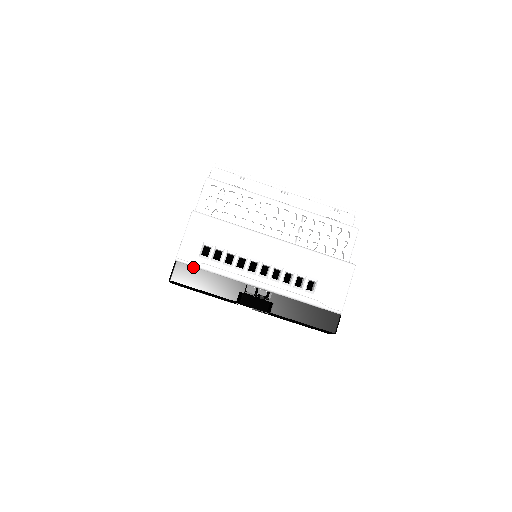
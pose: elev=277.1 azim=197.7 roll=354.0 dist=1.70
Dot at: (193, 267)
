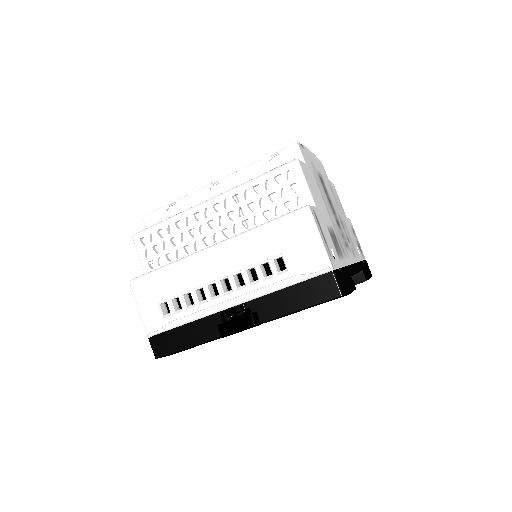
Dot at: (165, 332)
